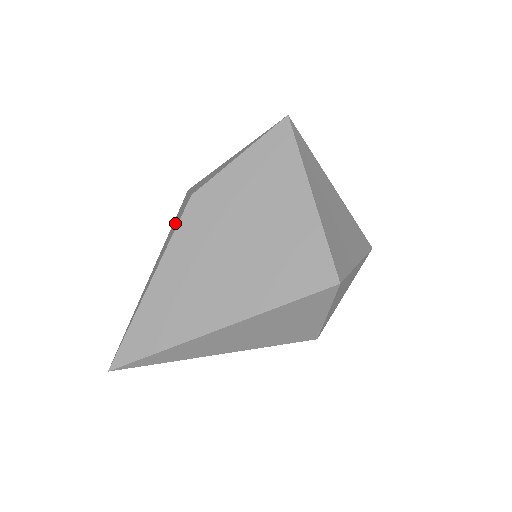
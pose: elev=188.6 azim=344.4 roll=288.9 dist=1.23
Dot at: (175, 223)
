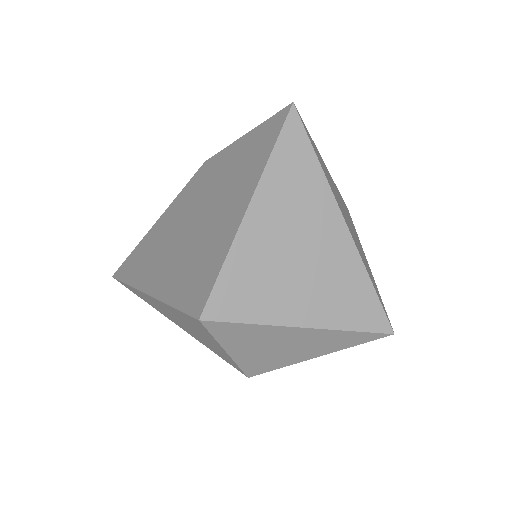
Dot at: occluded
